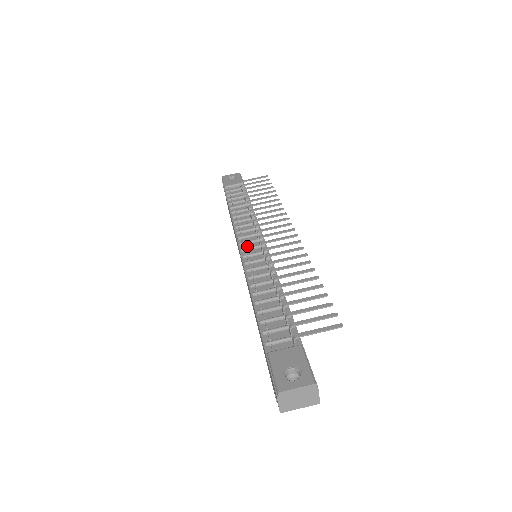
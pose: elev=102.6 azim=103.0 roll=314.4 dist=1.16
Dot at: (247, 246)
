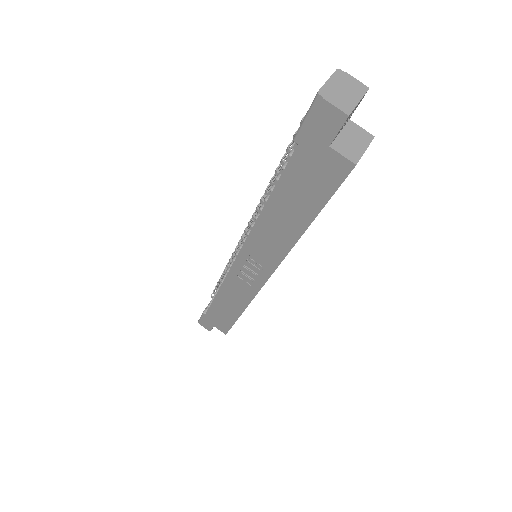
Dot at: occluded
